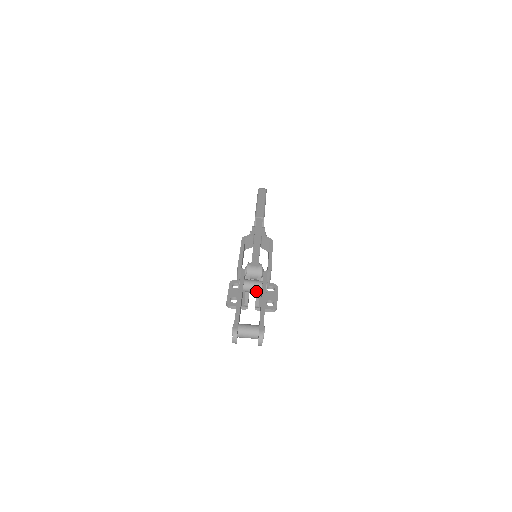
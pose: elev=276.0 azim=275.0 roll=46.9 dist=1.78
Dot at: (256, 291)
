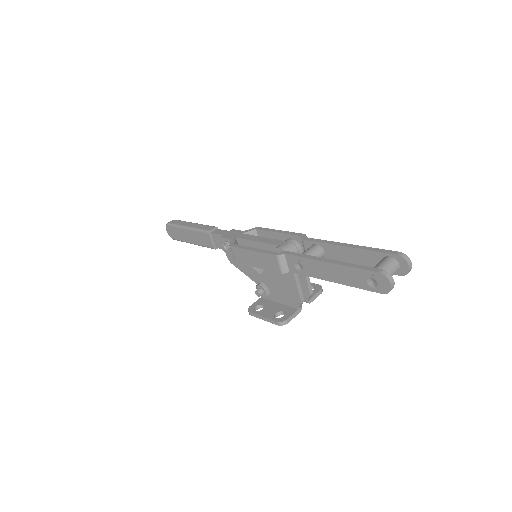
Dot at: occluded
